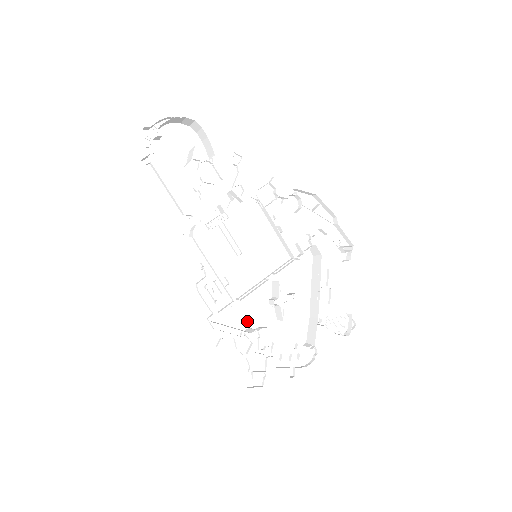
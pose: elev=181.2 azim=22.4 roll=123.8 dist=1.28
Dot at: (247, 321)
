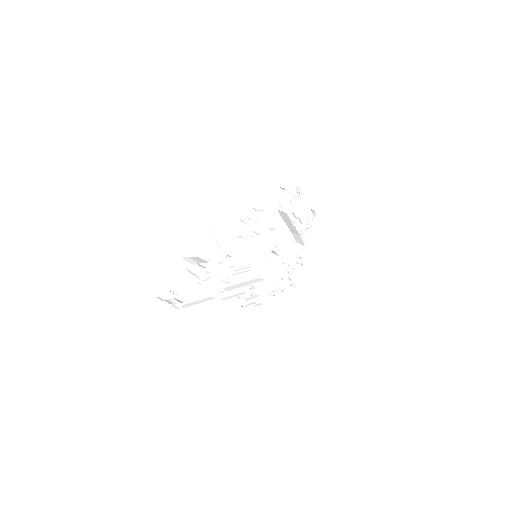
Dot at: (267, 273)
